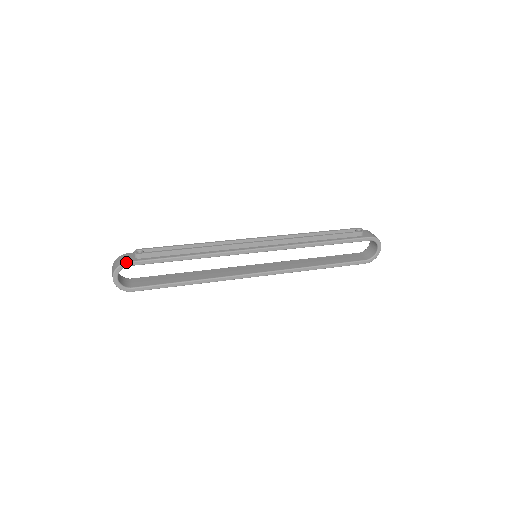
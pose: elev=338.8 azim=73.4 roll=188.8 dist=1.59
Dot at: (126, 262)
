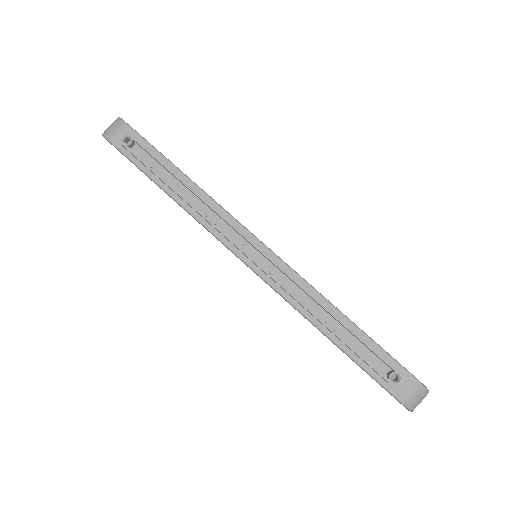
Dot at: (108, 140)
